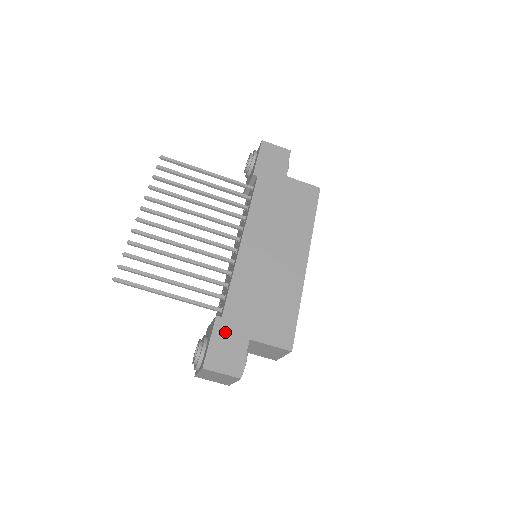
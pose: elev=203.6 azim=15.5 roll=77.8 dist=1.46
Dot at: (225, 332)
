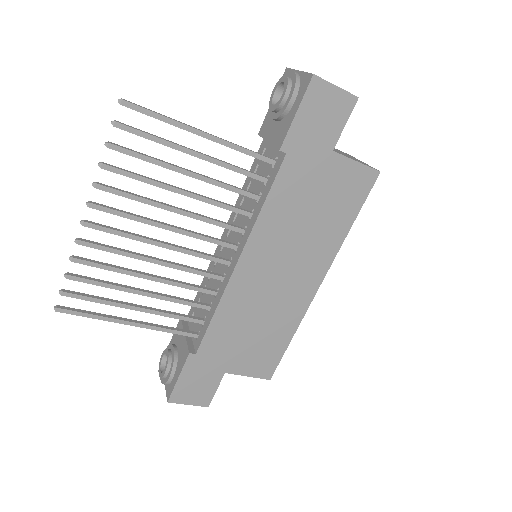
Dot at: (198, 368)
